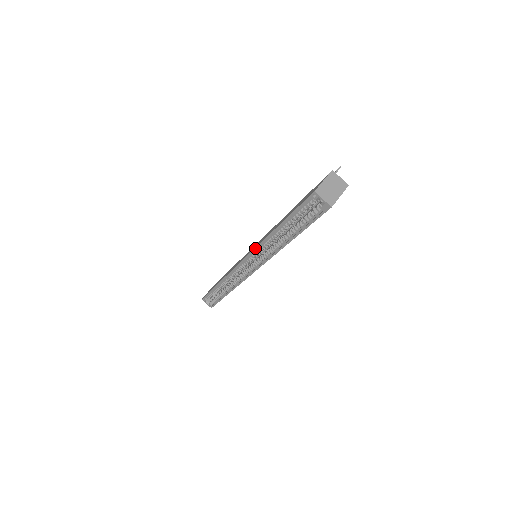
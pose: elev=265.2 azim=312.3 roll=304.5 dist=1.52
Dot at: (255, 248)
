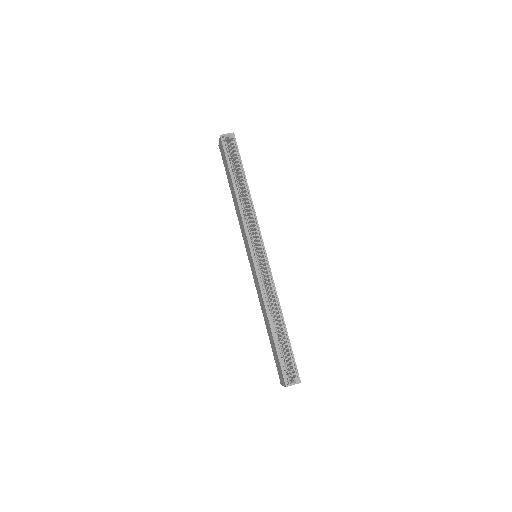
Dot at: (244, 226)
